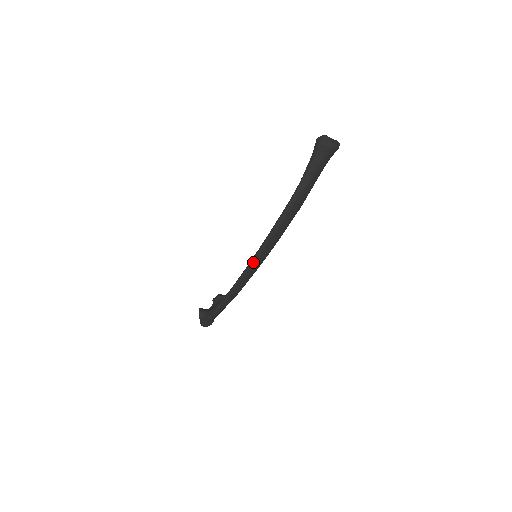
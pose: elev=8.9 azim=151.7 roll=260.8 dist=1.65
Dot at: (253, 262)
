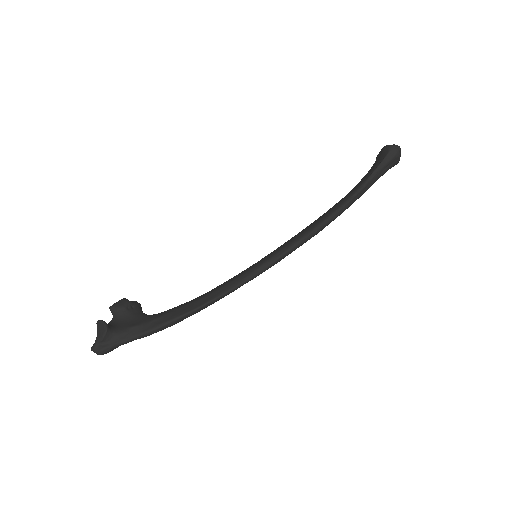
Dot at: (270, 266)
